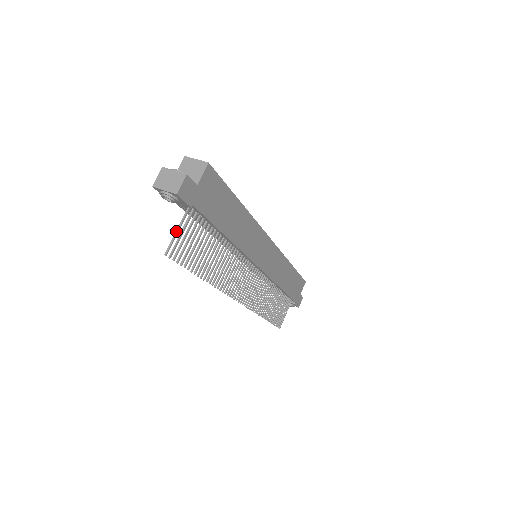
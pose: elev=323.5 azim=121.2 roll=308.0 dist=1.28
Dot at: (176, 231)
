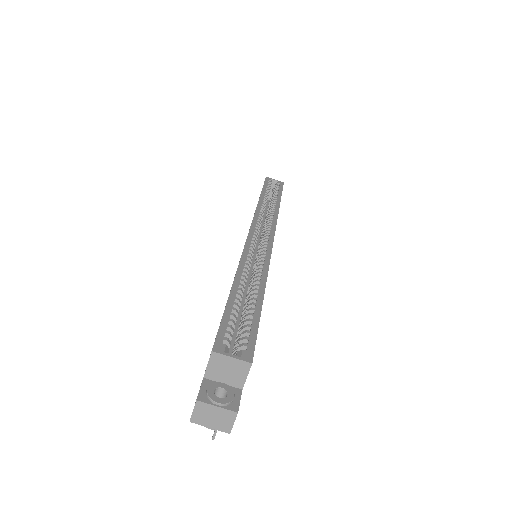
Dot at: occluded
